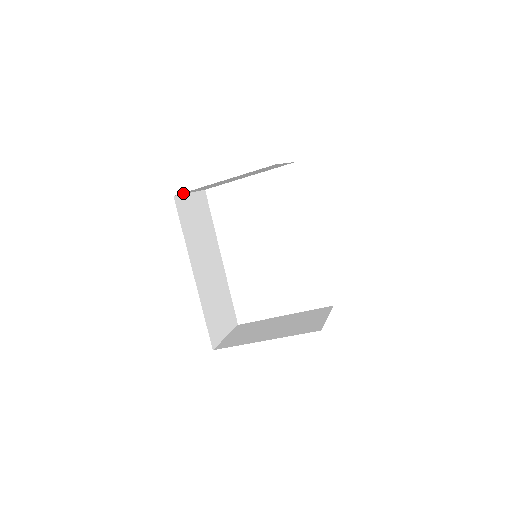
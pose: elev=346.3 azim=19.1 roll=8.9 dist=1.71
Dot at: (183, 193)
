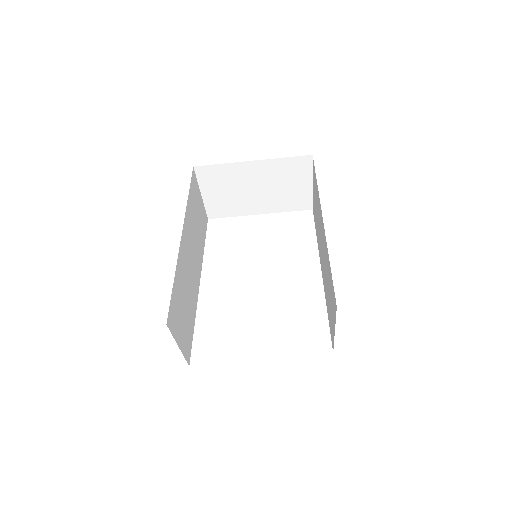
Dot at: (201, 174)
